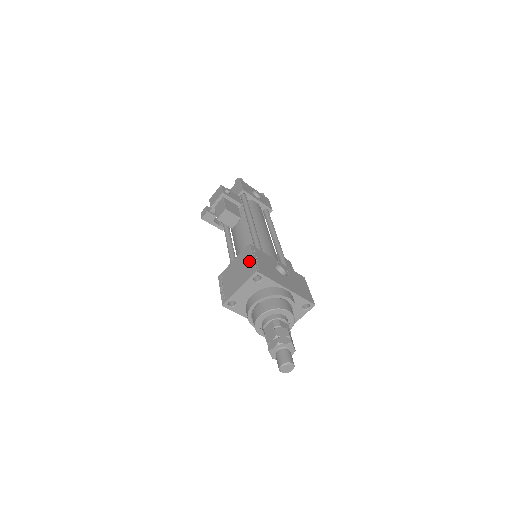
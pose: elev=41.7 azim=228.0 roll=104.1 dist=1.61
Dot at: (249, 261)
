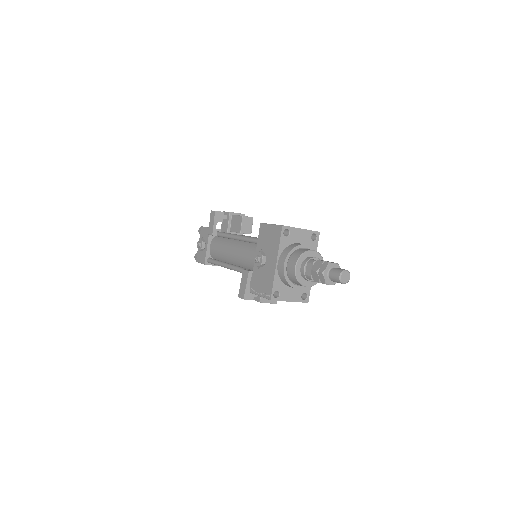
Dot at: occluded
